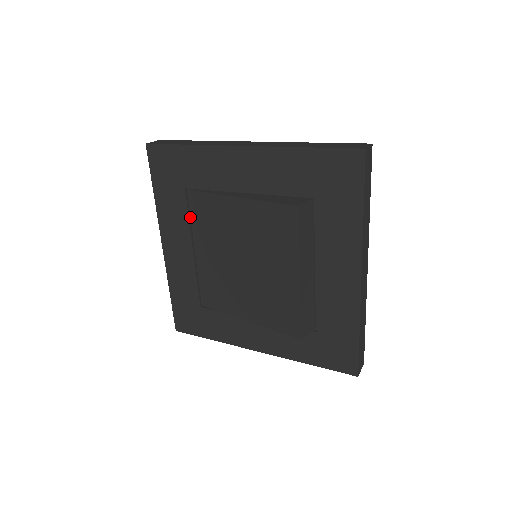
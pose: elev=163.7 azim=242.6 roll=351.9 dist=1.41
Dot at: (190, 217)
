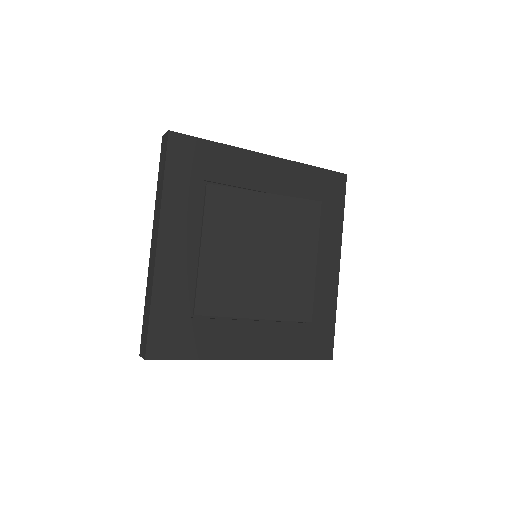
Dot at: (200, 213)
